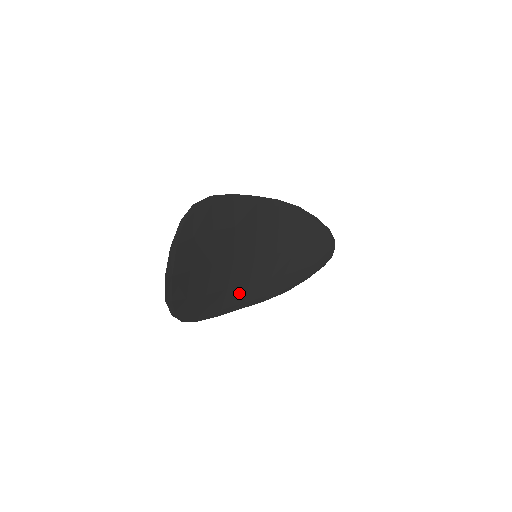
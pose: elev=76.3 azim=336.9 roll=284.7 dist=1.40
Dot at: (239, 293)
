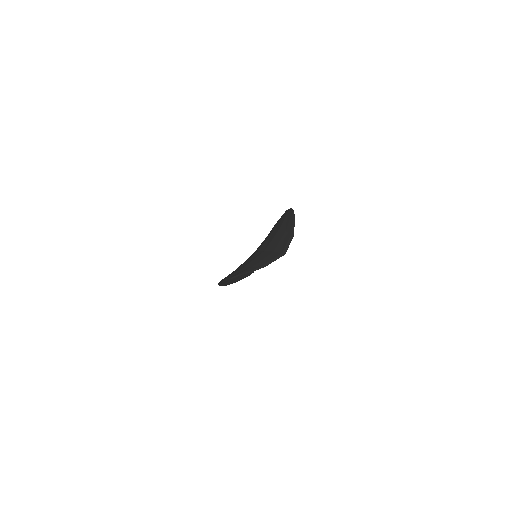
Dot at: occluded
